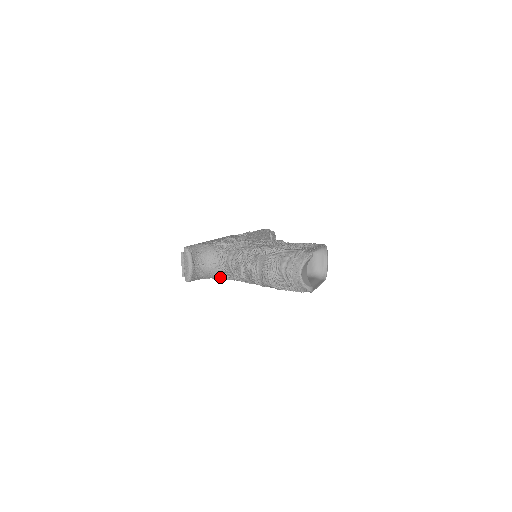
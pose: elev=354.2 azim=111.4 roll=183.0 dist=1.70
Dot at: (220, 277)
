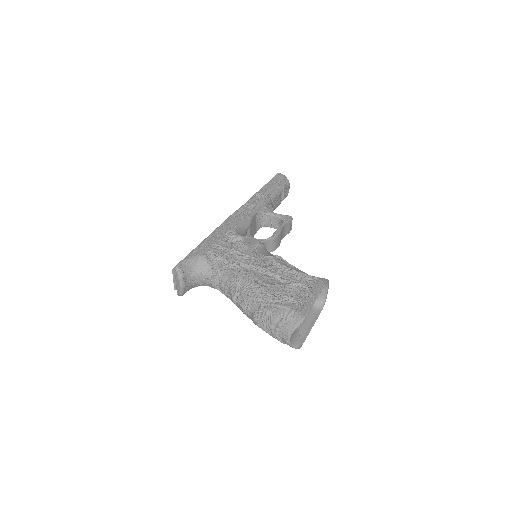
Dot at: (214, 288)
